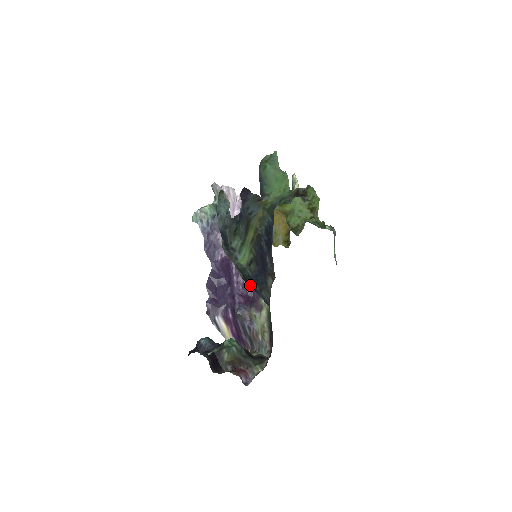
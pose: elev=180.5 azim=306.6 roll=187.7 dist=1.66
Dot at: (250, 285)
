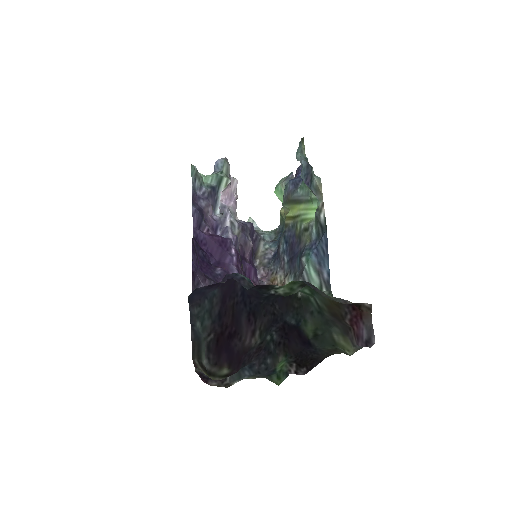
Dot at: (323, 241)
